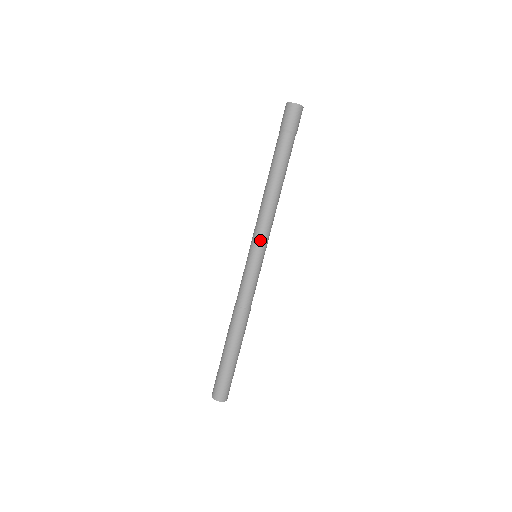
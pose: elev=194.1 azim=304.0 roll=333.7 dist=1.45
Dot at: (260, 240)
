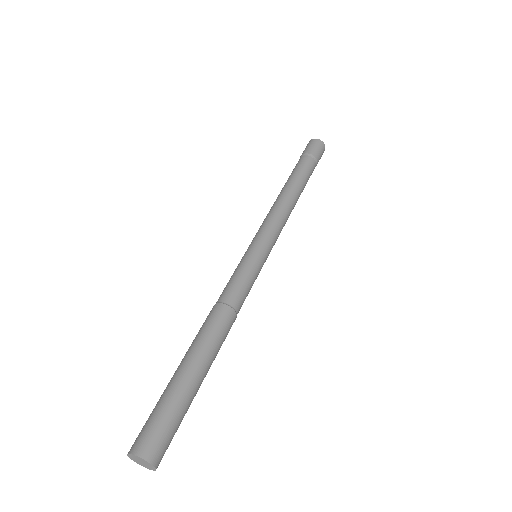
Dot at: (271, 236)
